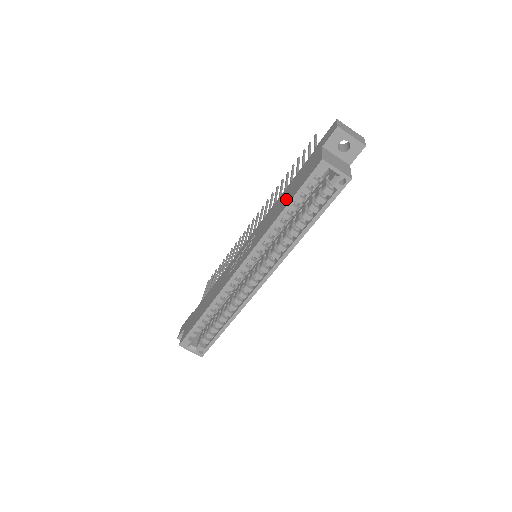
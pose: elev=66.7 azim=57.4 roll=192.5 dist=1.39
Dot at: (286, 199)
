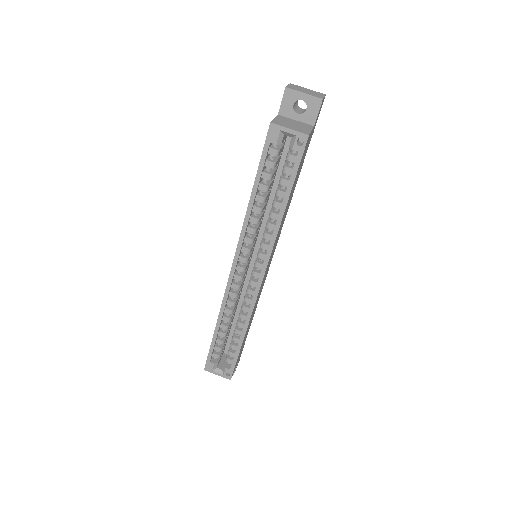
Dot at: occluded
